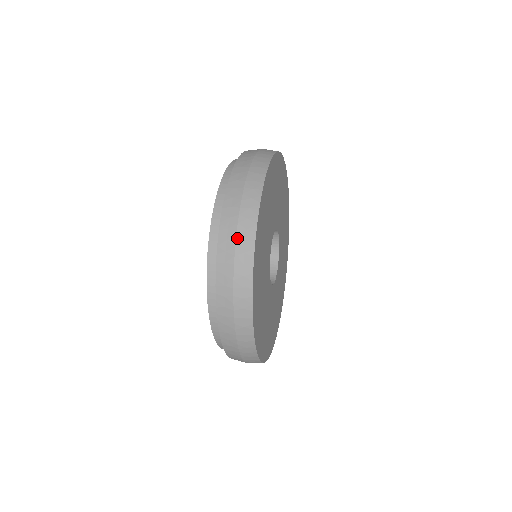
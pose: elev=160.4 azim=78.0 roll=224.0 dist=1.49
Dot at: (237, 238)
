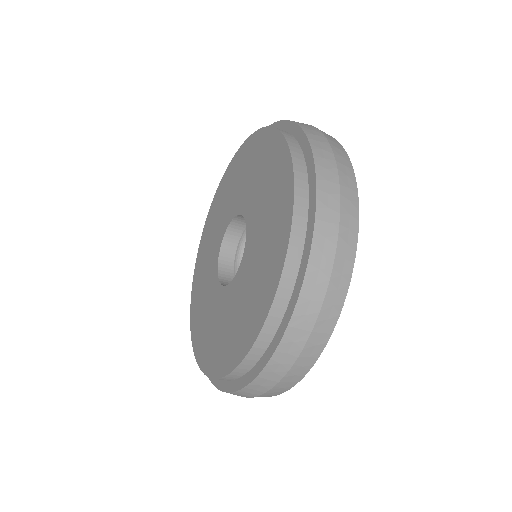
Dot at: (330, 143)
